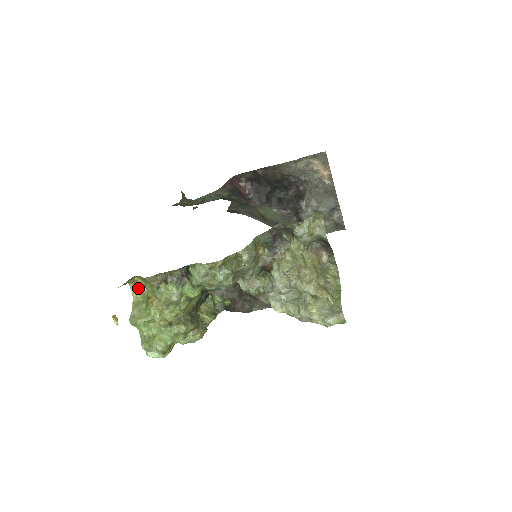
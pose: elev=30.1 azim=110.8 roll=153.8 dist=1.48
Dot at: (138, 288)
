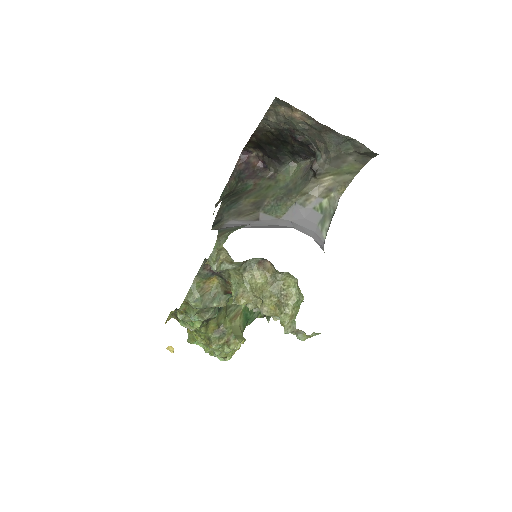
Dot at: occluded
